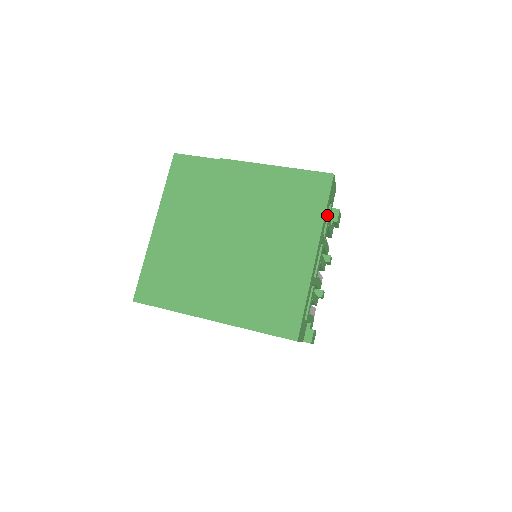
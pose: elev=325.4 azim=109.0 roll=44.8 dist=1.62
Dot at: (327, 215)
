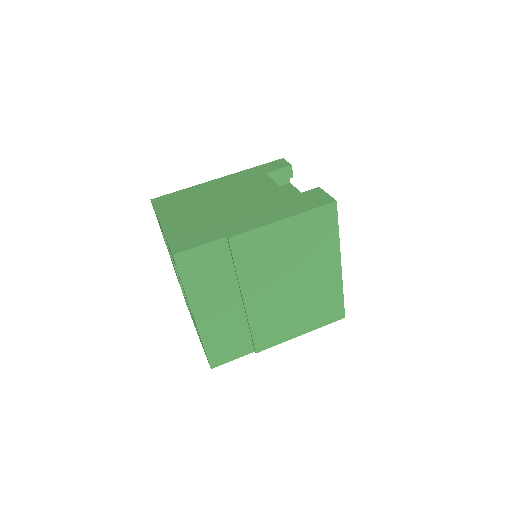
Dot at: occluded
